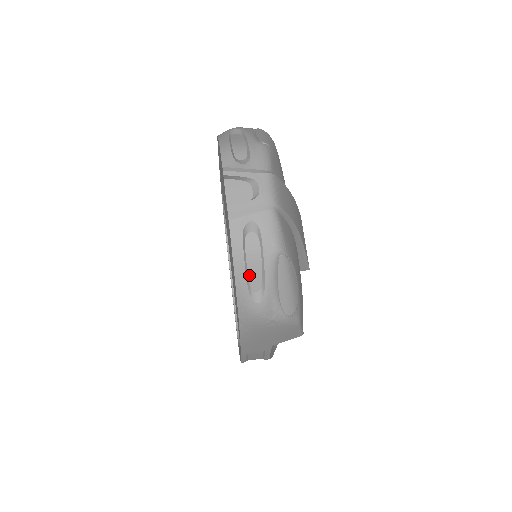
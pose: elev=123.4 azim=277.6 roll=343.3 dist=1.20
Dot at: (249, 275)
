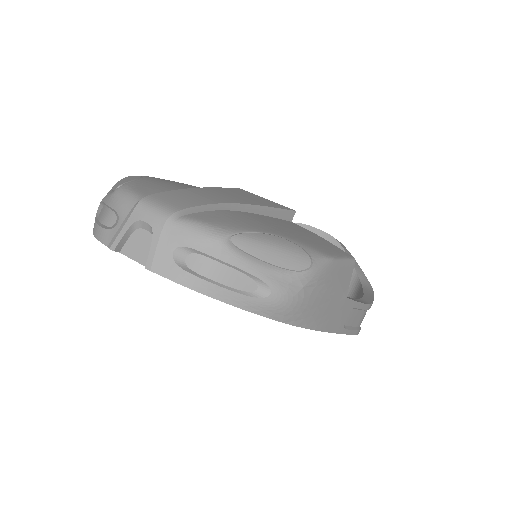
Dot at: (232, 286)
